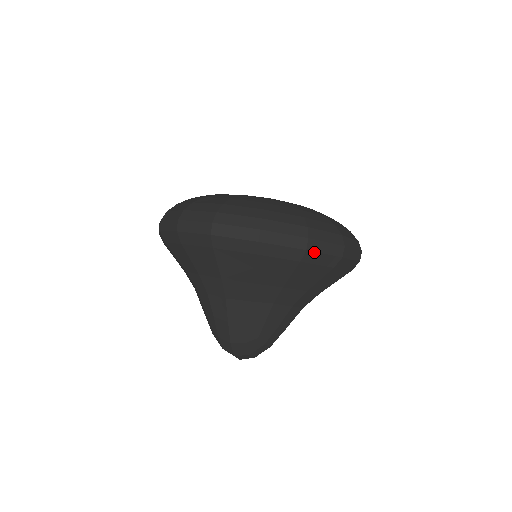
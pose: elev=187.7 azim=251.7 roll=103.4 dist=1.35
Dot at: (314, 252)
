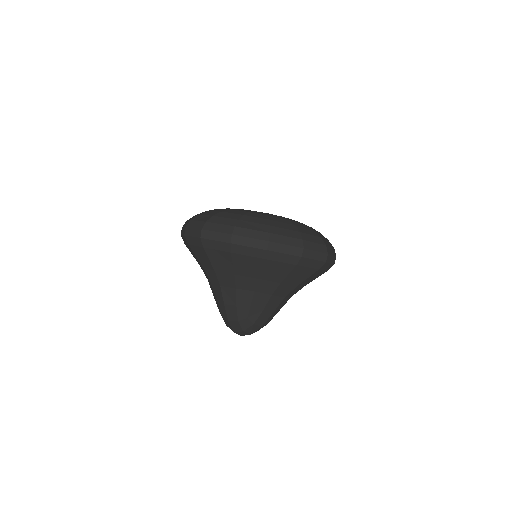
Dot at: (275, 252)
